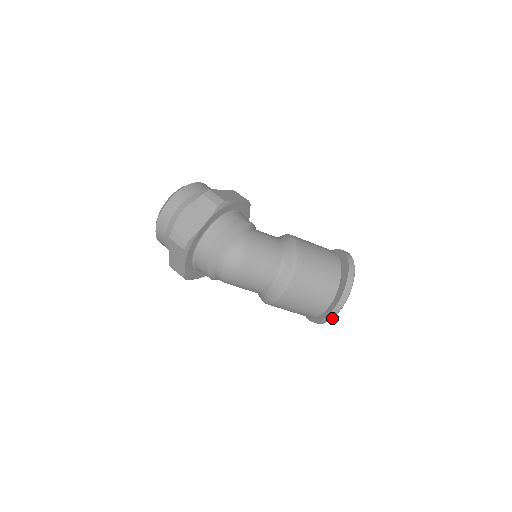
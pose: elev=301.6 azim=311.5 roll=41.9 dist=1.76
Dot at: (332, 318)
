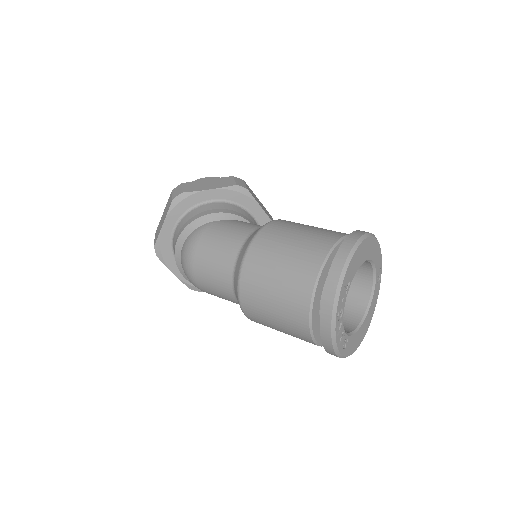
Dot at: (333, 348)
